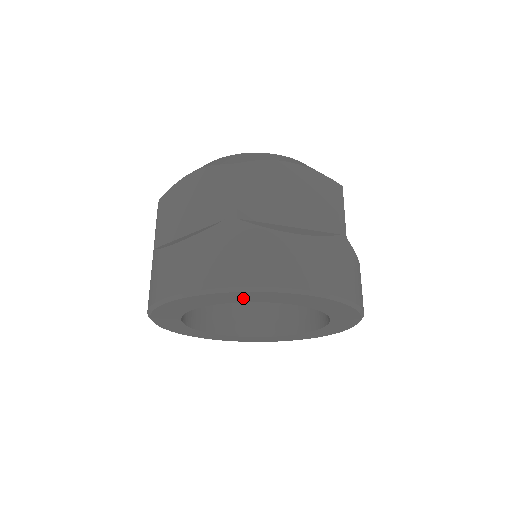
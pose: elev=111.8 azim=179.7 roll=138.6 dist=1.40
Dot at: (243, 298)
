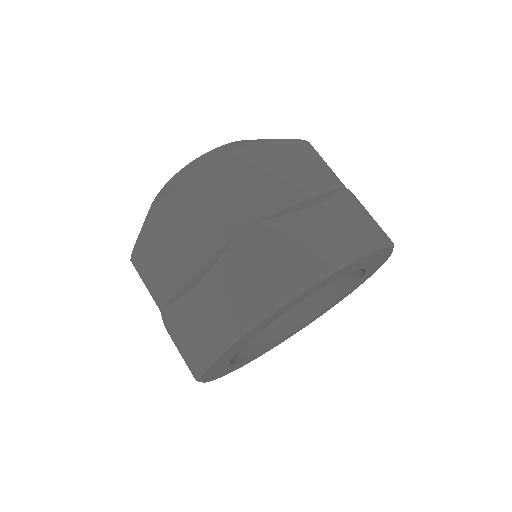
Dot at: (225, 359)
